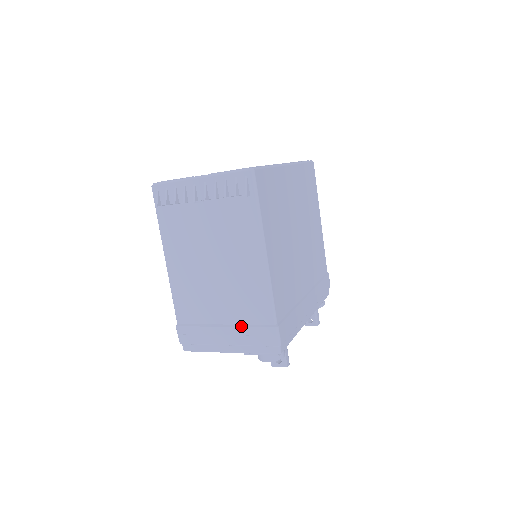
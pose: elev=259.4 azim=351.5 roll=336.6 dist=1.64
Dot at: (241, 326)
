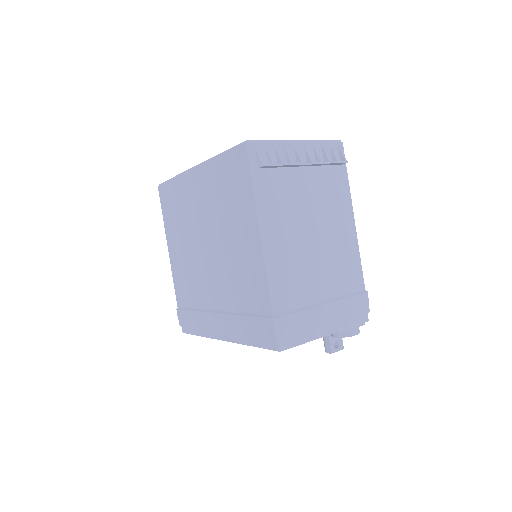
Dot at: (341, 298)
